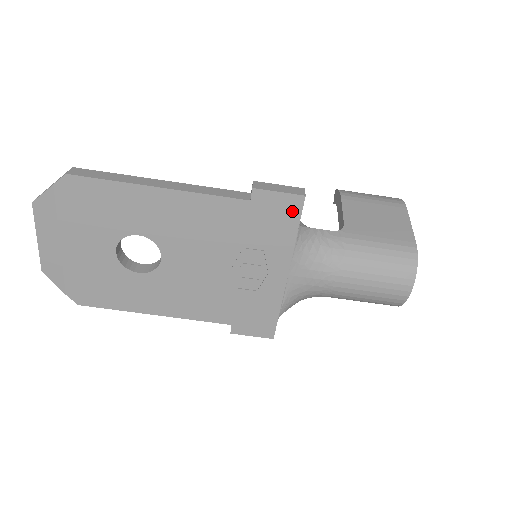
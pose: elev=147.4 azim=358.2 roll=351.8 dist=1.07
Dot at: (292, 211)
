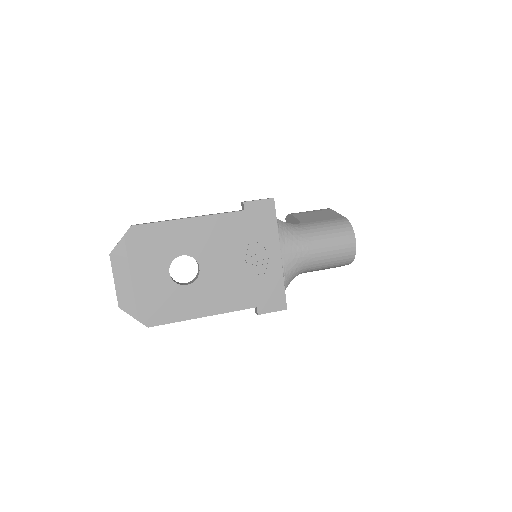
Dot at: (270, 210)
